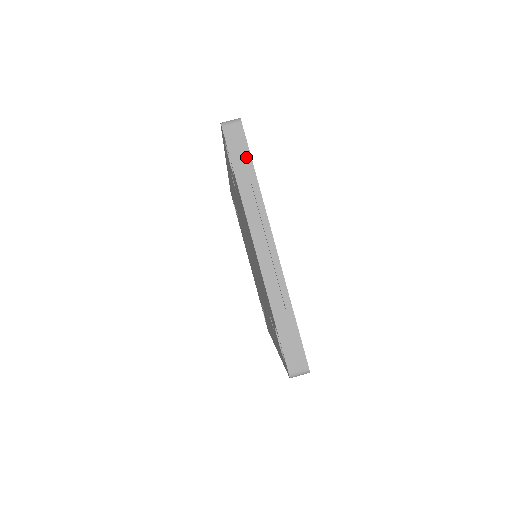
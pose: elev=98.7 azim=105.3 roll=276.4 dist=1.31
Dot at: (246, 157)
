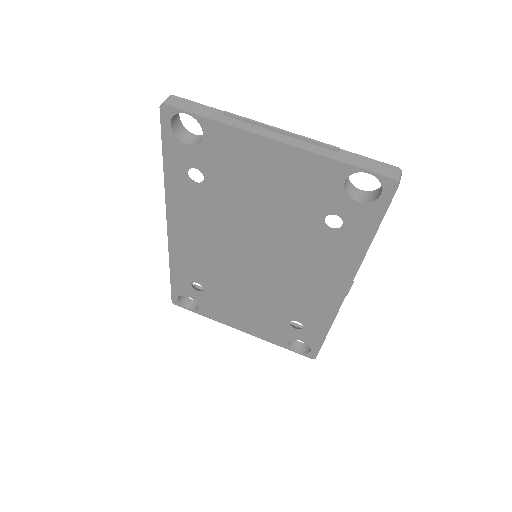
Dot at: (201, 107)
